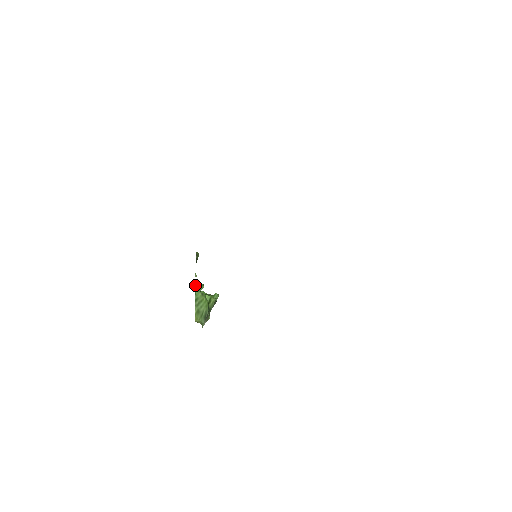
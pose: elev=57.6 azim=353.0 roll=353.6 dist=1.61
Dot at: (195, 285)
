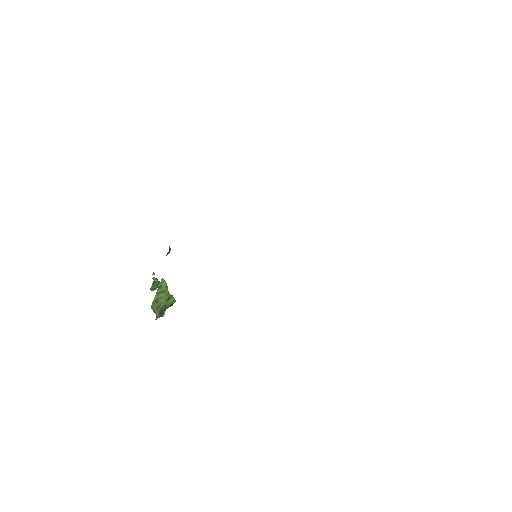
Dot at: occluded
